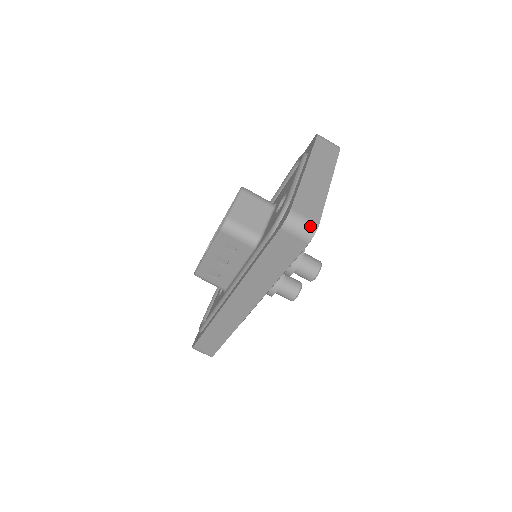
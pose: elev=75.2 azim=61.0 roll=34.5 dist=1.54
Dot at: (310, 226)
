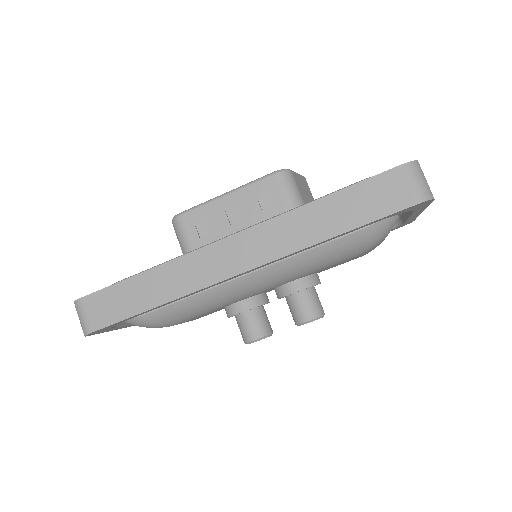
Dot at: (429, 189)
